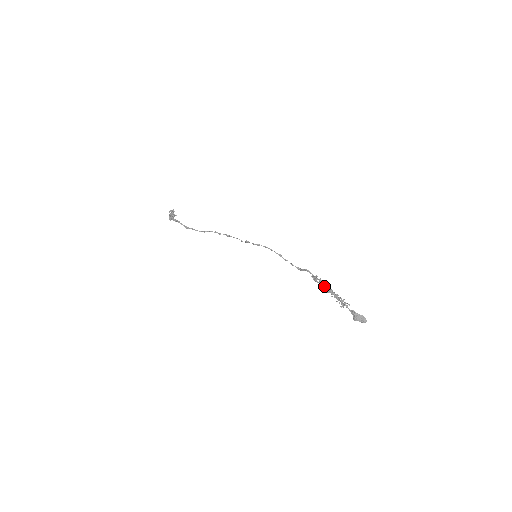
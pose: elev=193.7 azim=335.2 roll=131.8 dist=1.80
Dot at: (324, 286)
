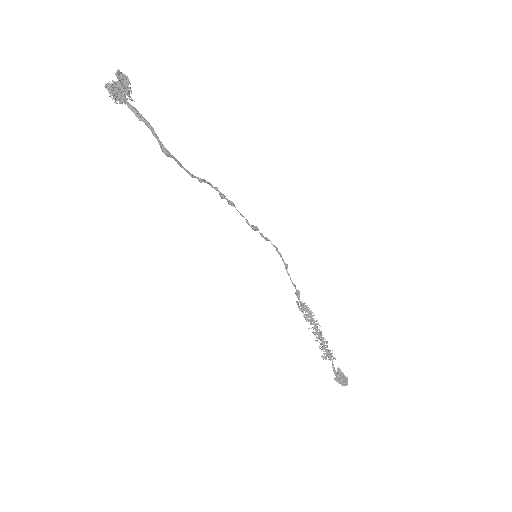
Dot at: (314, 324)
